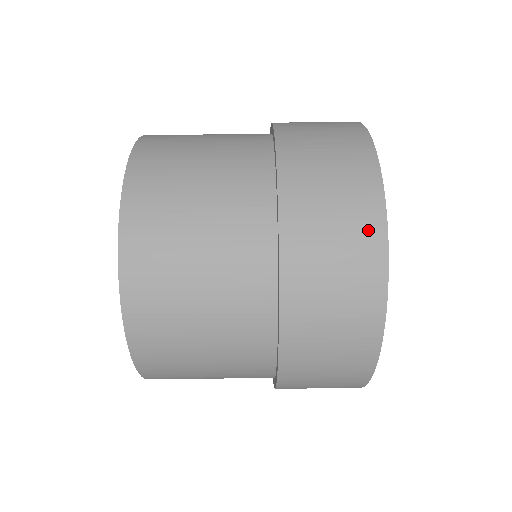
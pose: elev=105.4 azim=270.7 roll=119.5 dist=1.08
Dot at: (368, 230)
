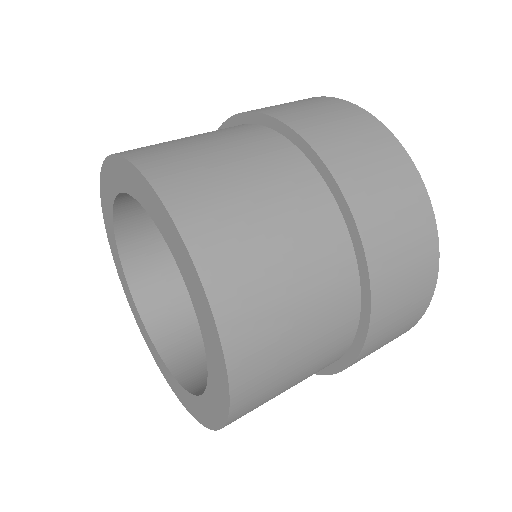
Dot at: (418, 205)
